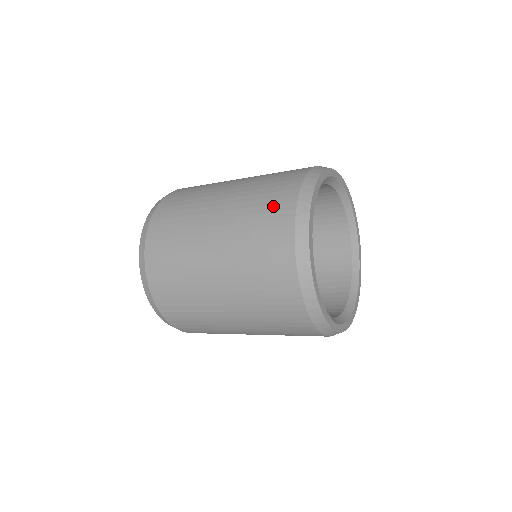
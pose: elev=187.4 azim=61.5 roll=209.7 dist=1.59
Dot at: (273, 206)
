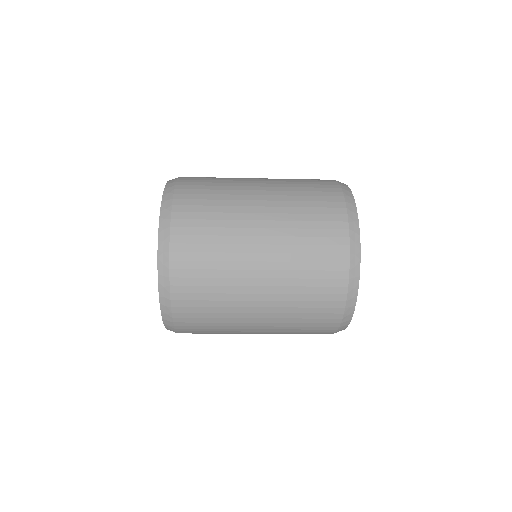
Dot at: occluded
